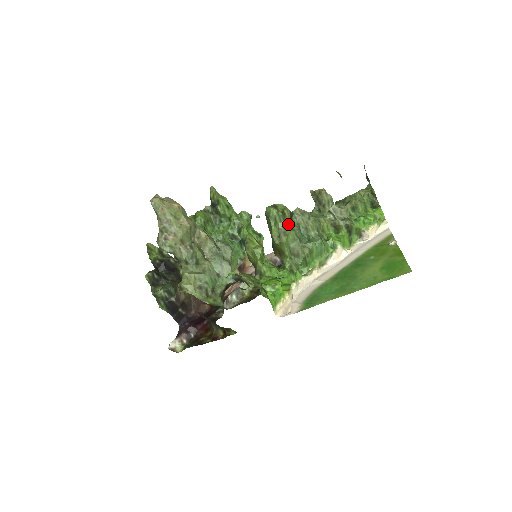
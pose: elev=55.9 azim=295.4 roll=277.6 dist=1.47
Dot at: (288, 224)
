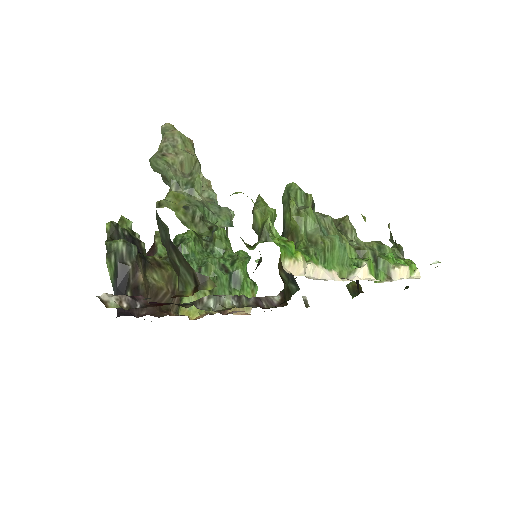
Dot at: occluded
